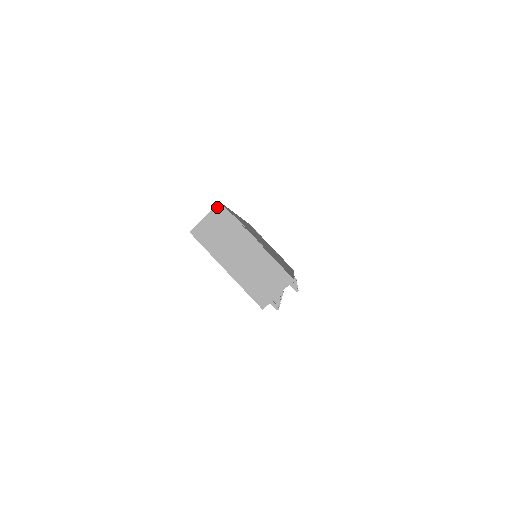
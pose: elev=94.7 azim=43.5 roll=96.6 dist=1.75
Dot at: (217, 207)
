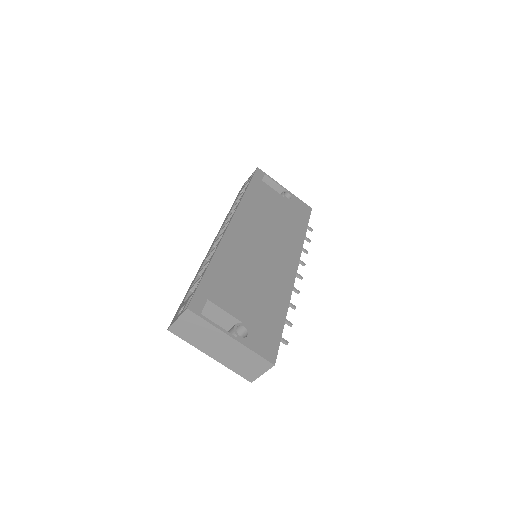
Dot at: (185, 312)
